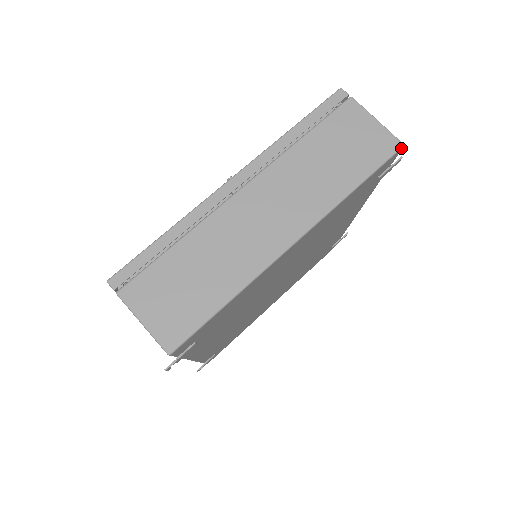
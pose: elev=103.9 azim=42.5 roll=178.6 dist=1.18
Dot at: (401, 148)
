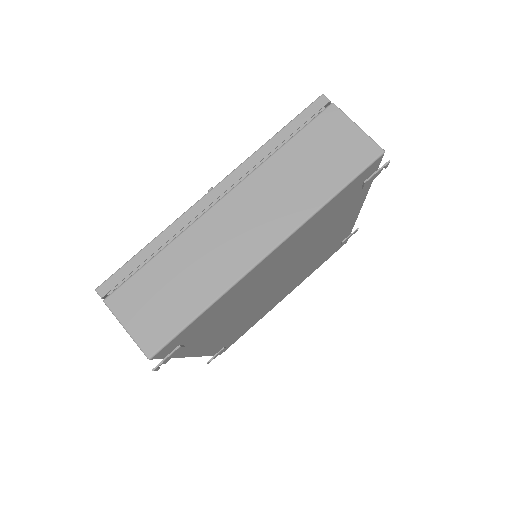
Dot at: (382, 155)
